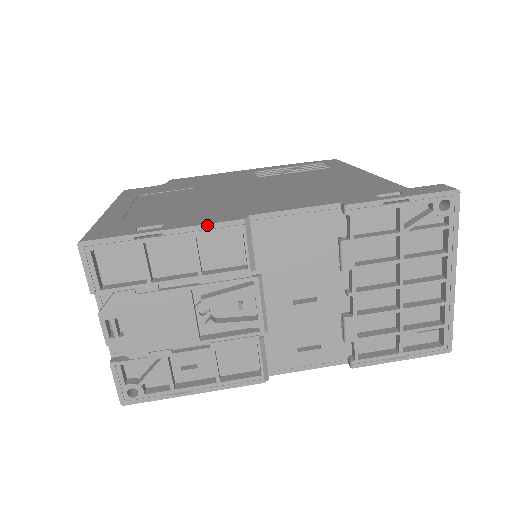
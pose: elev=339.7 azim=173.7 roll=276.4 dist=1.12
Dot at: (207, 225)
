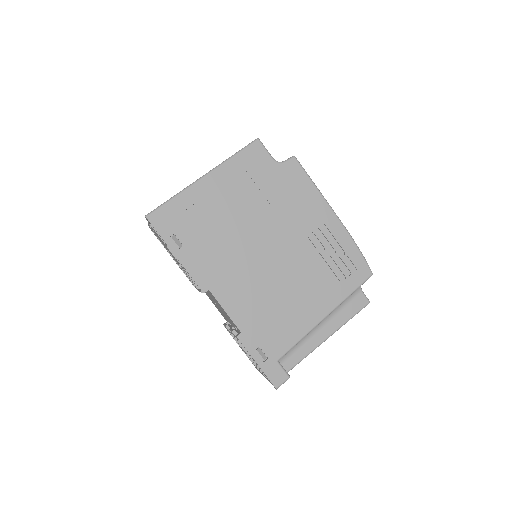
Dot at: (189, 274)
